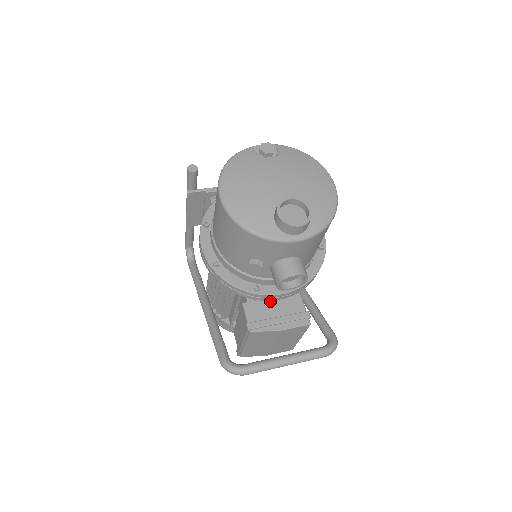
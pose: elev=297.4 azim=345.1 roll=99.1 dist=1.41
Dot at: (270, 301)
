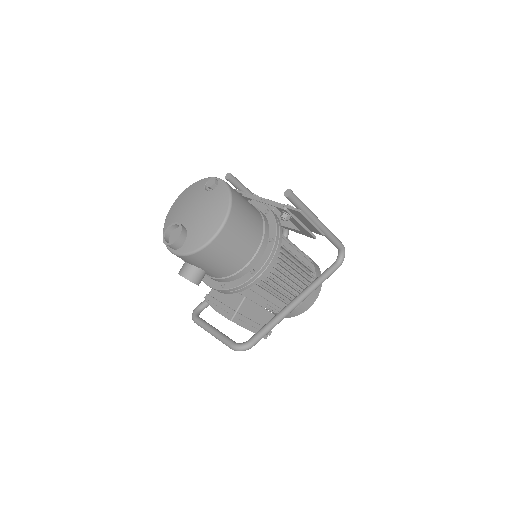
Dot at: occluded
